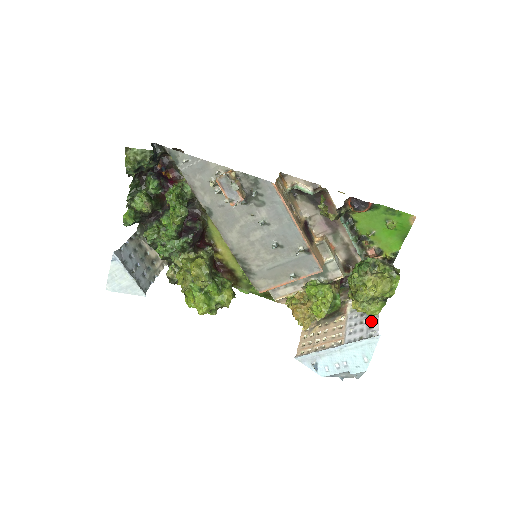
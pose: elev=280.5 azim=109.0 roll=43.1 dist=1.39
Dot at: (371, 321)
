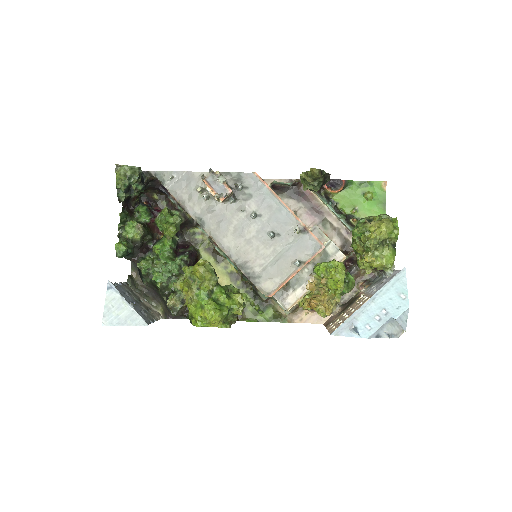
Dot at: (390, 275)
